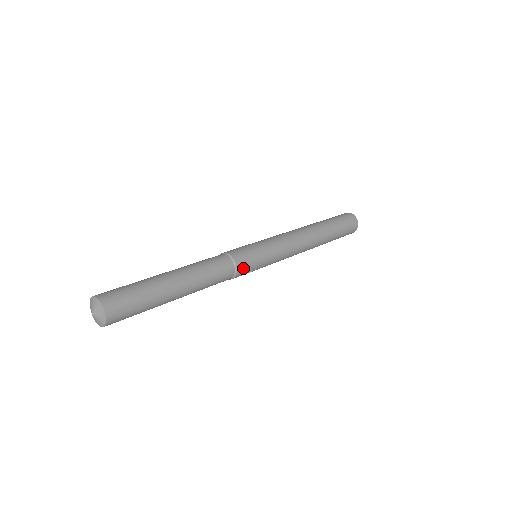
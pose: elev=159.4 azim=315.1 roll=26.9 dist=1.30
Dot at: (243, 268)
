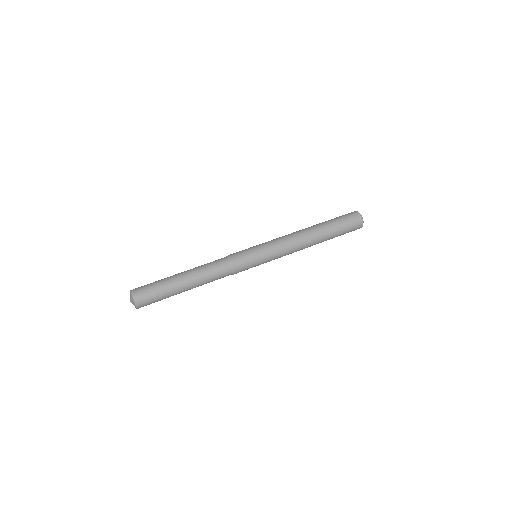
Dot at: (239, 269)
